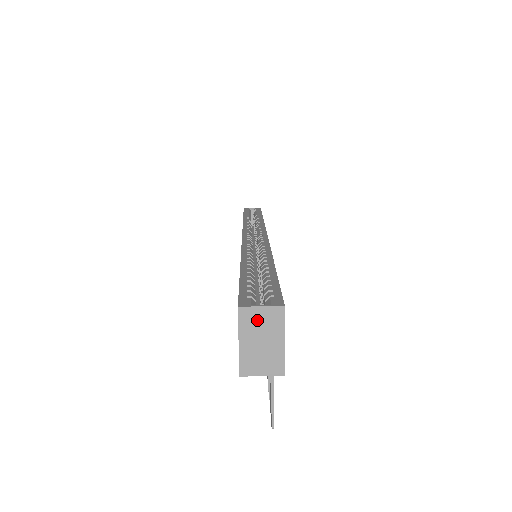
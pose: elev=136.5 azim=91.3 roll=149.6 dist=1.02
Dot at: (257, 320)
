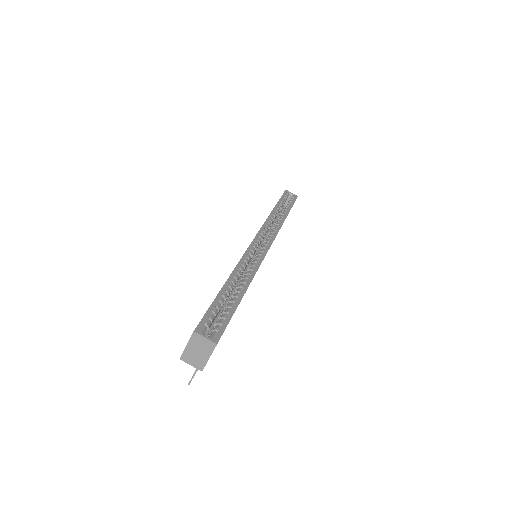
Dot at: (200, 342)
